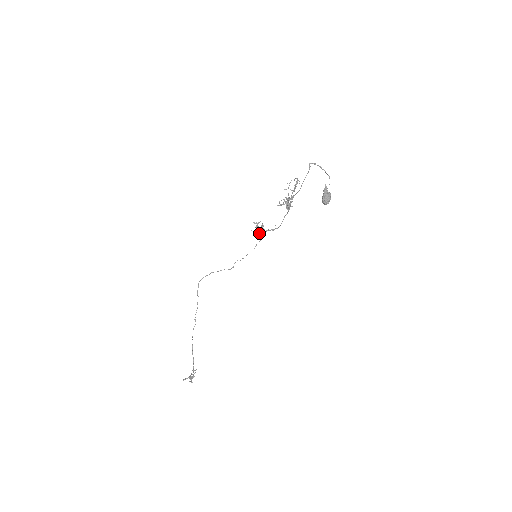
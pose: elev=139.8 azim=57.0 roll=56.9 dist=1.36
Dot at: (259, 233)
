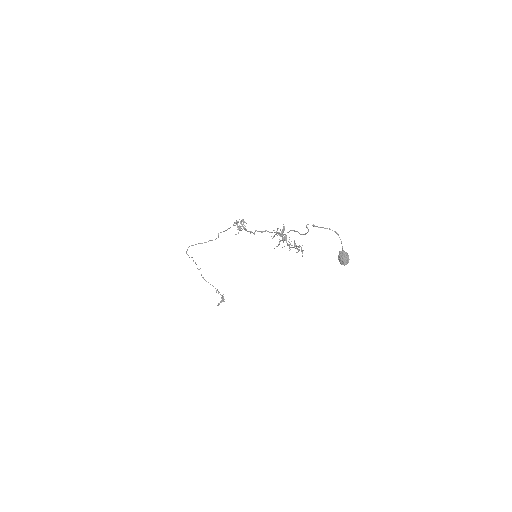
Dot at: occluded
